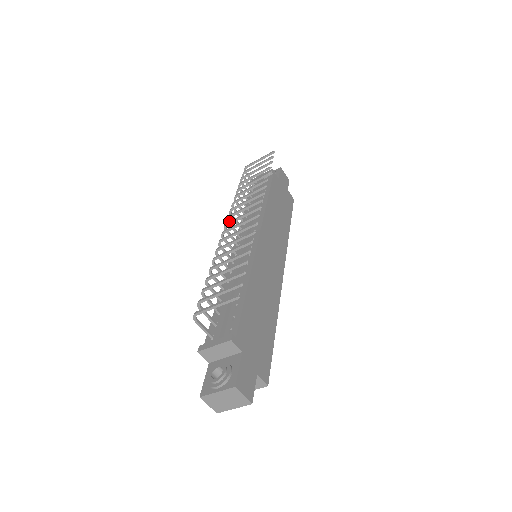
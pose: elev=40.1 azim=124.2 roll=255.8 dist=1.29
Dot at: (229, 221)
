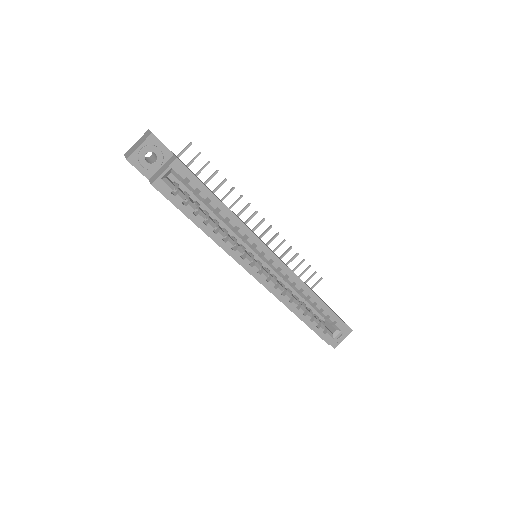
Dot at: occluded
